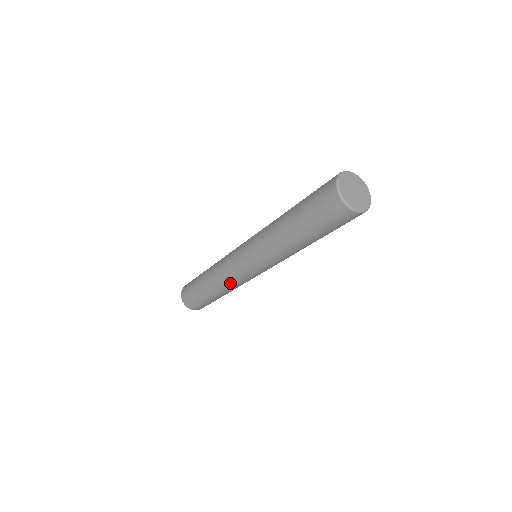
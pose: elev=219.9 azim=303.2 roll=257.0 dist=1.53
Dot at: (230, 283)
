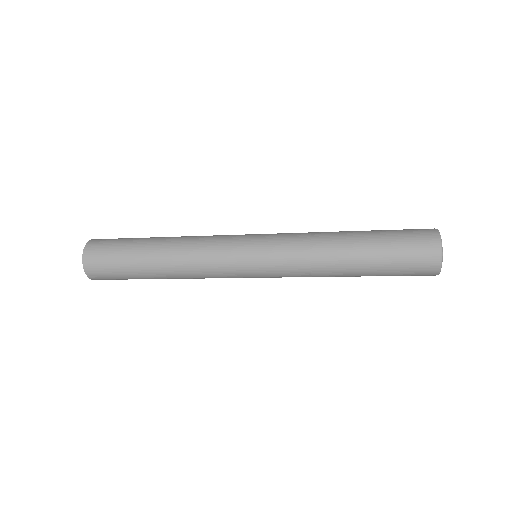
Dot at: (202, 272)
